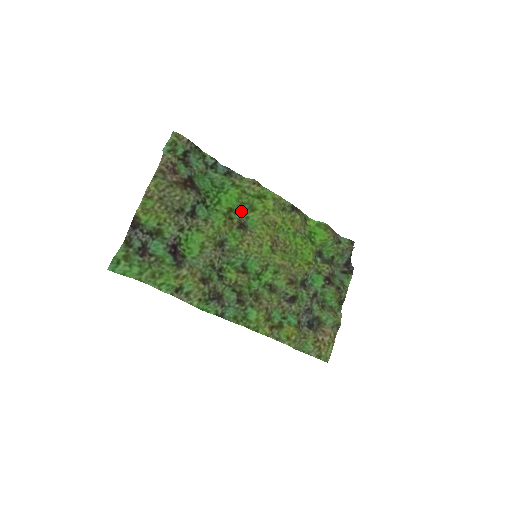
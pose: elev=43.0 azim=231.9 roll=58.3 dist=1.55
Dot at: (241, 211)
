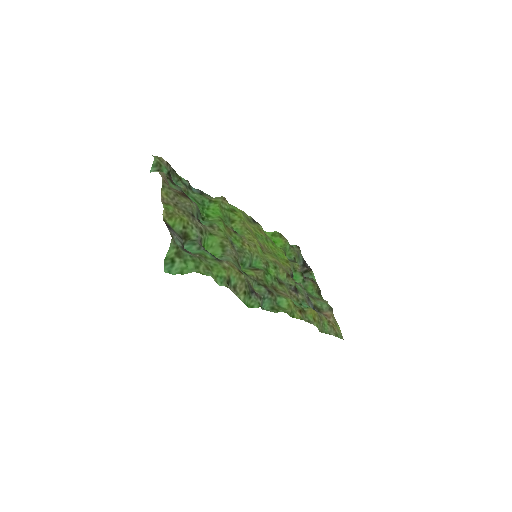
Dot at: (226, 222)
